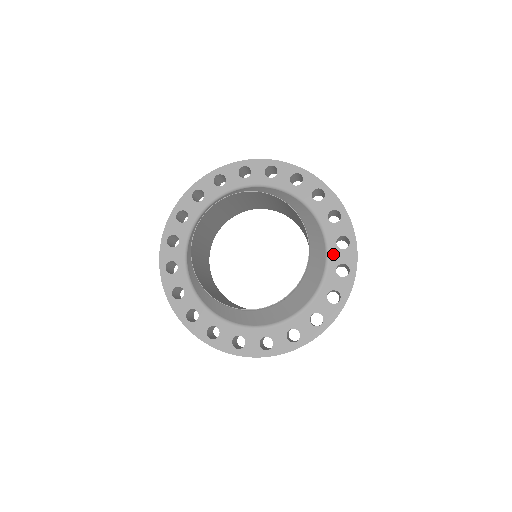
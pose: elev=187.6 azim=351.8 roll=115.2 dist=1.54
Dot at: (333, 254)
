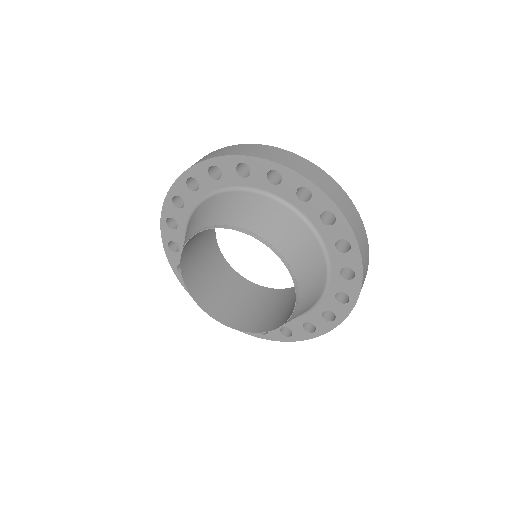
Dot at: (335, 281)
